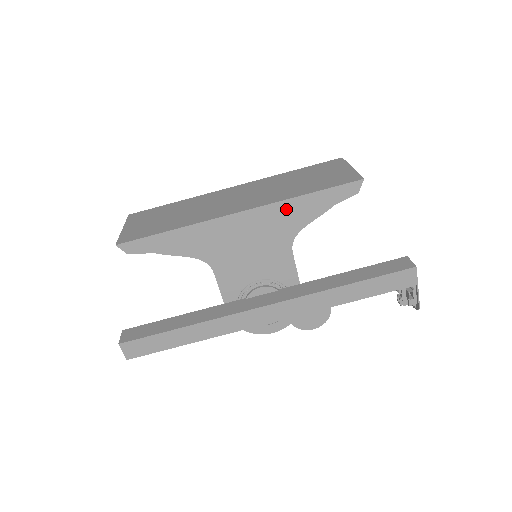
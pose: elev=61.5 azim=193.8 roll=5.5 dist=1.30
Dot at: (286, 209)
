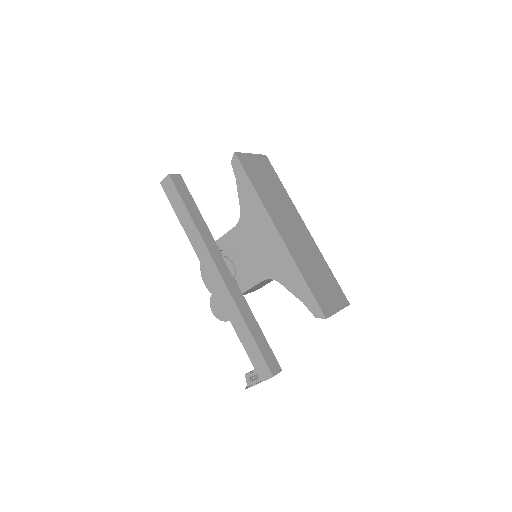
Dot at: (290, 267)
